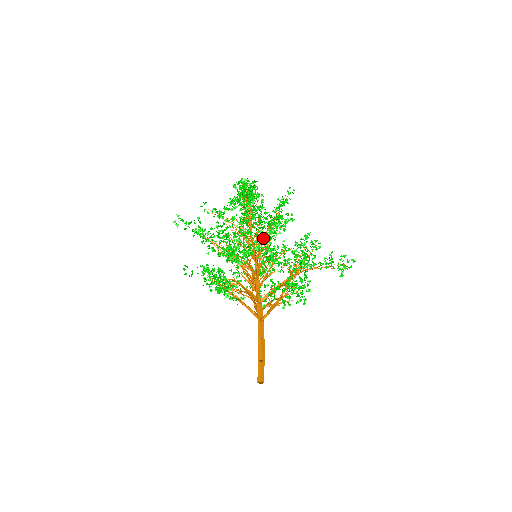
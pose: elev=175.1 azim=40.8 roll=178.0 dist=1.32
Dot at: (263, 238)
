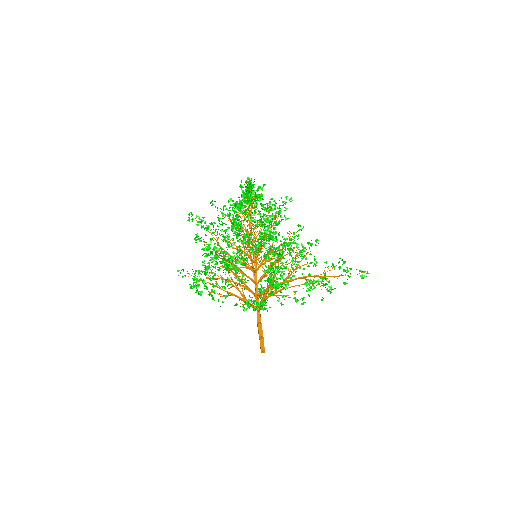
Dot at: occluded
